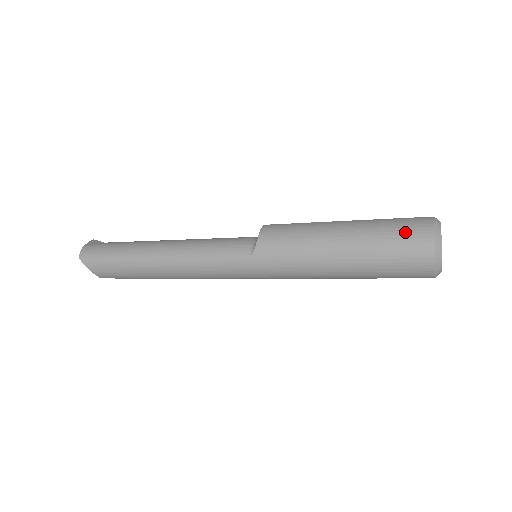
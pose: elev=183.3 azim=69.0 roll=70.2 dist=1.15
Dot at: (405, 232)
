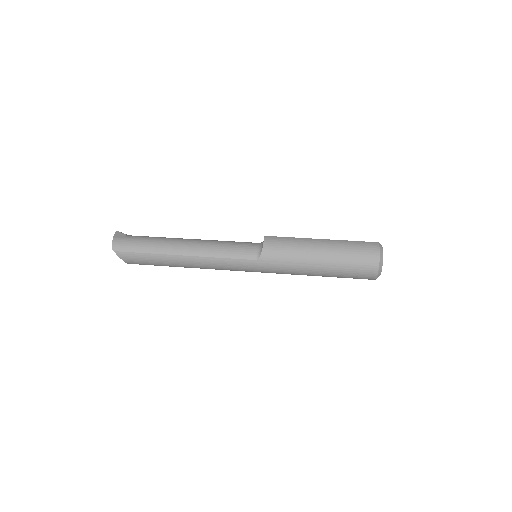
Dot at: (362, 253)
